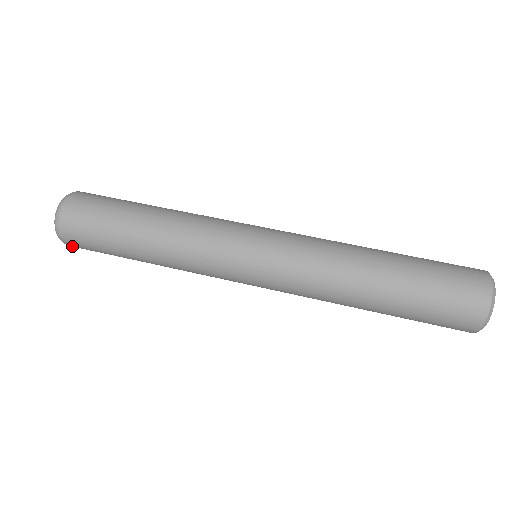
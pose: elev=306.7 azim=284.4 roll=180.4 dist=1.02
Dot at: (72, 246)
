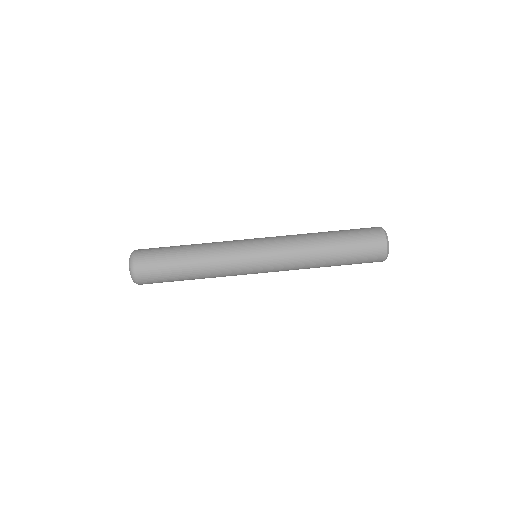
Dot at: (142, 284)
